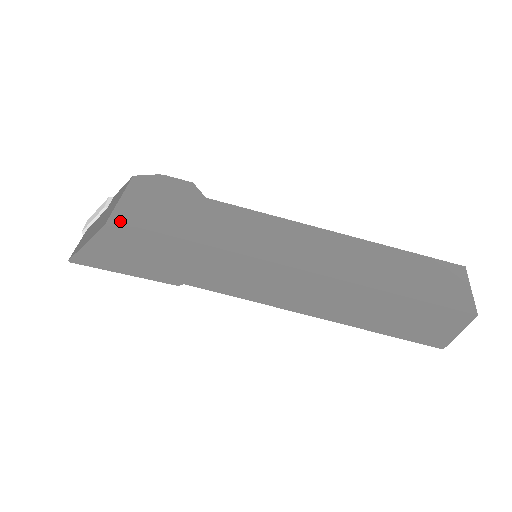
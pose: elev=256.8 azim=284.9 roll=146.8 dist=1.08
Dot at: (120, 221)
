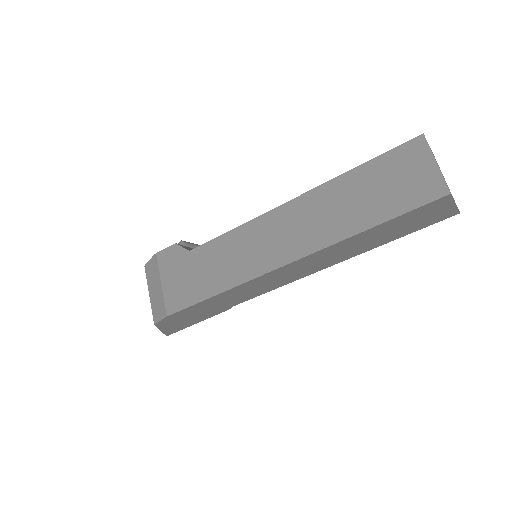
Dot at: (158, 316)
